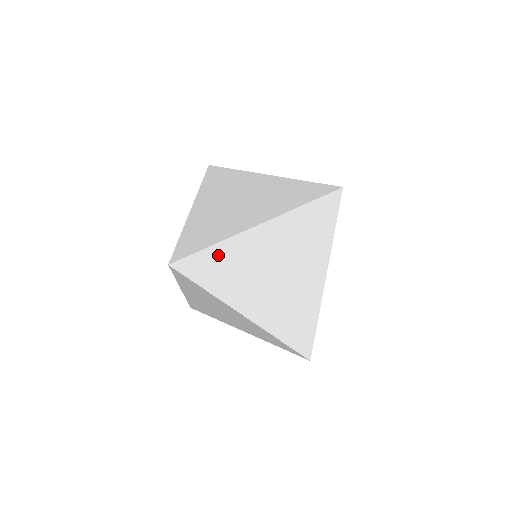
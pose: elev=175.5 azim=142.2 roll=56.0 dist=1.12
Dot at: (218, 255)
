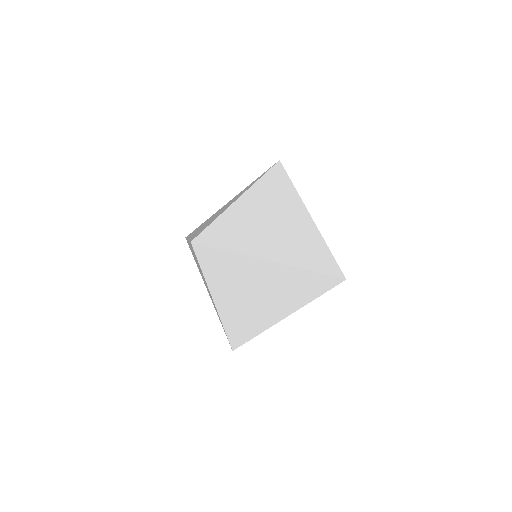
Dot at: (223, 225)
